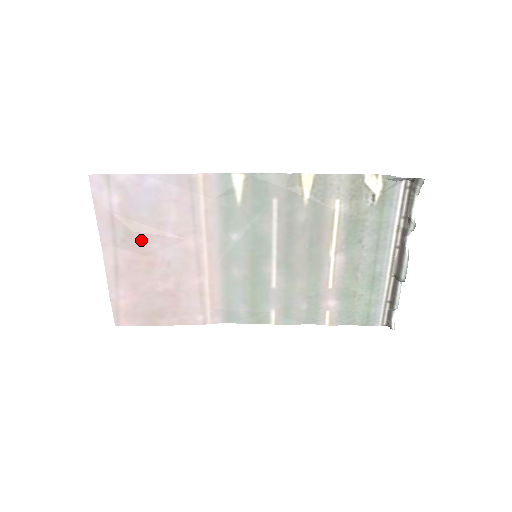
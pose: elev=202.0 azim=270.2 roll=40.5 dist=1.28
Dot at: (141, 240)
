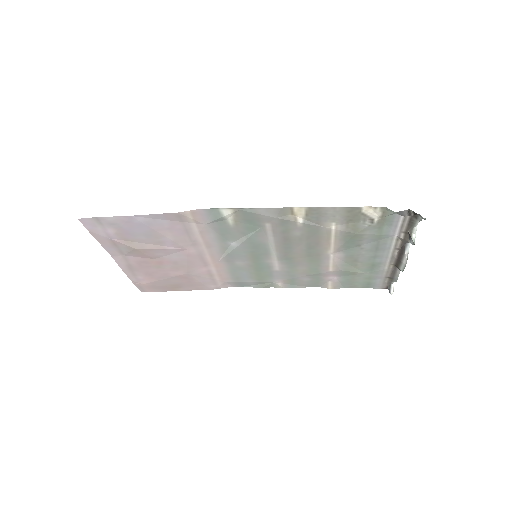
Dot at: (145, 252)
